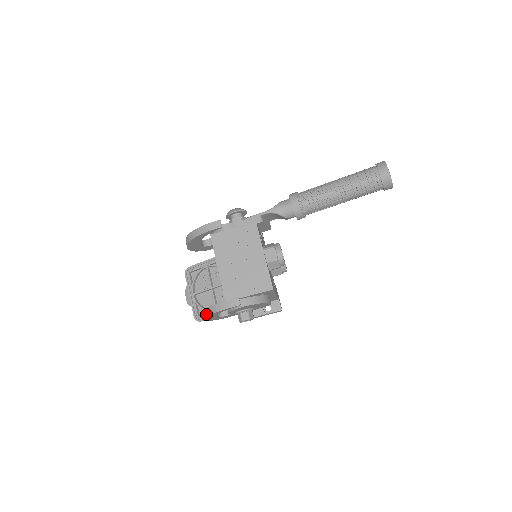
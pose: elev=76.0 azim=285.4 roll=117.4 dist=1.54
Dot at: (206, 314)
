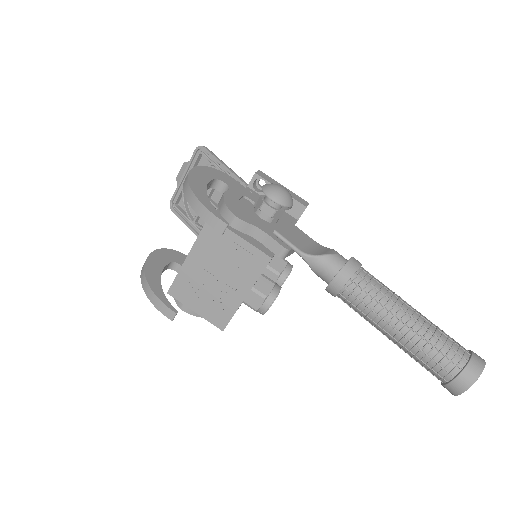
Dot at: (142, 279)
